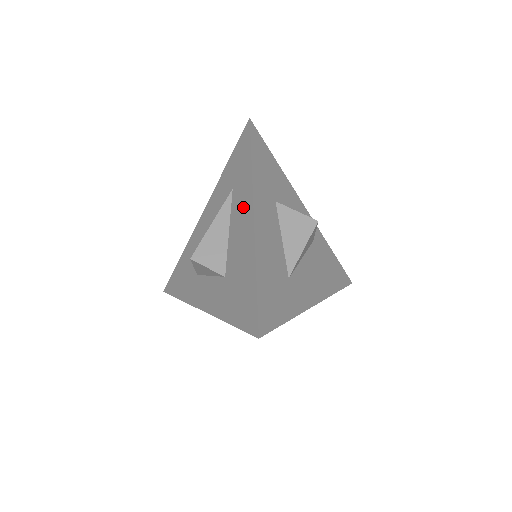
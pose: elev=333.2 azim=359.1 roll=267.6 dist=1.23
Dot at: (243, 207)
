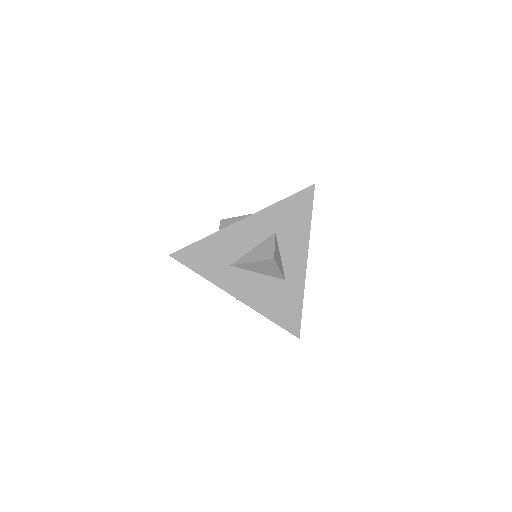
Dot at: occluded
